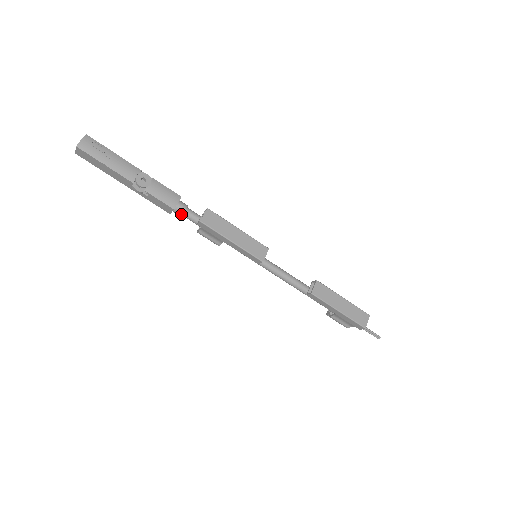
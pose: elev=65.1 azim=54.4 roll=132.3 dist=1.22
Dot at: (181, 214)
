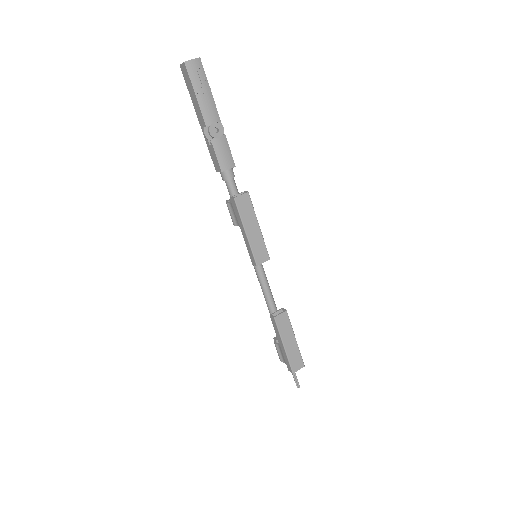
Dot at: (224, 179)
